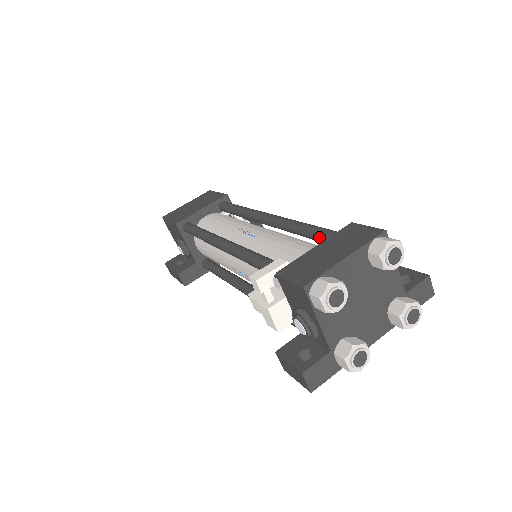
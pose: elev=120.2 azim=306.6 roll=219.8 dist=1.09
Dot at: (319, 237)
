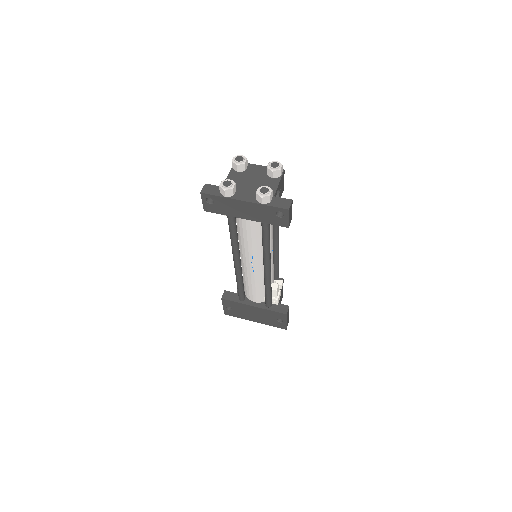
Dot at: occluded
